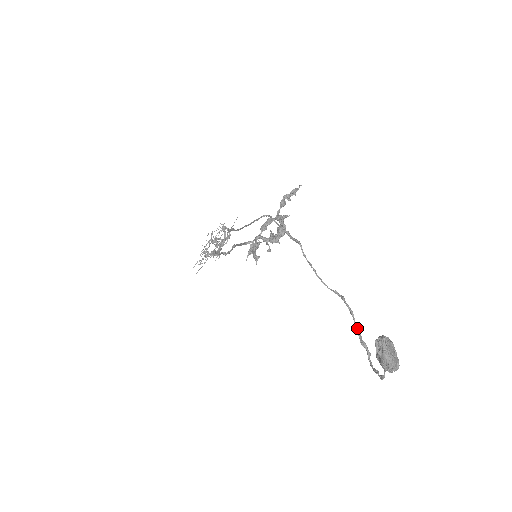
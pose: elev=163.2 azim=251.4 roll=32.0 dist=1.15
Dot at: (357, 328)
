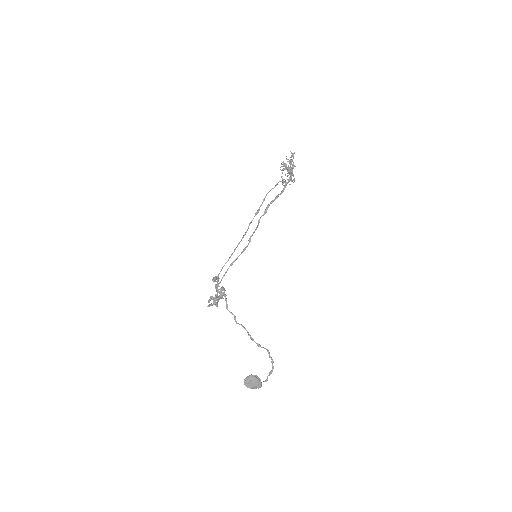
Dot at: occluded
